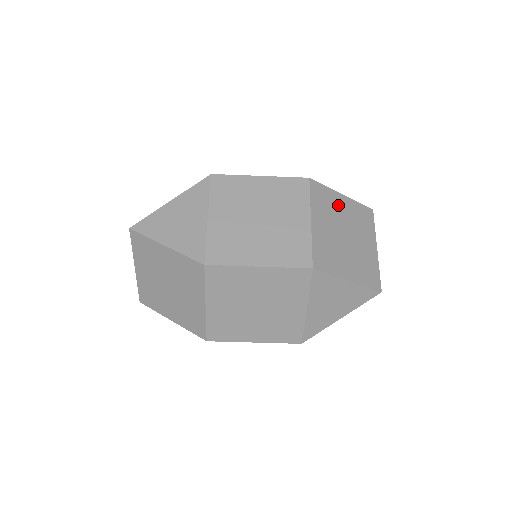
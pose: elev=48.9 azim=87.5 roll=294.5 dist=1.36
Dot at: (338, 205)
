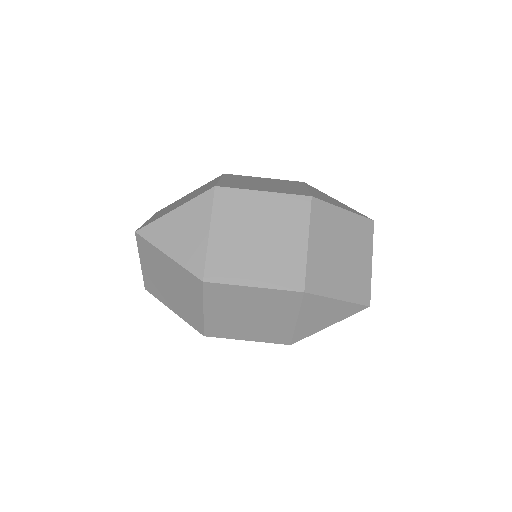
Dot at: (338, 222)
